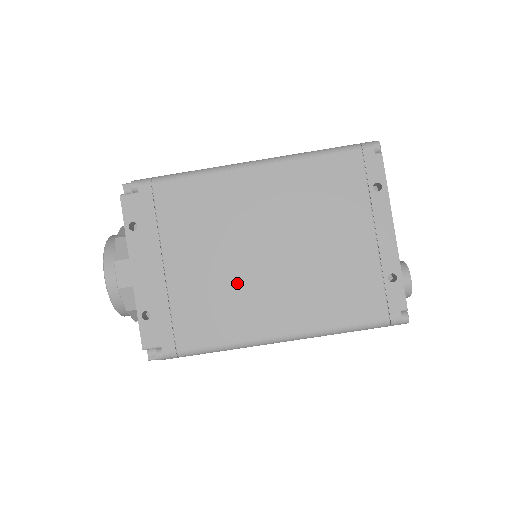
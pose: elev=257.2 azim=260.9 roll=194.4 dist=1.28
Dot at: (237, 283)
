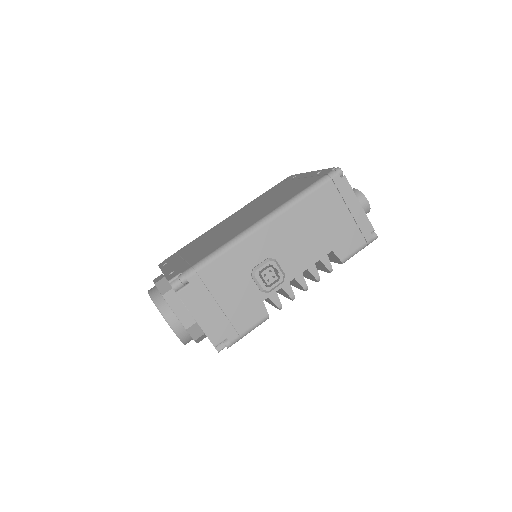
Dot at: (228, 232)
